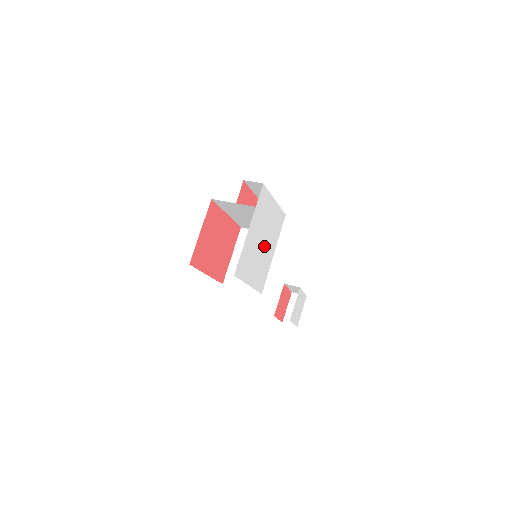
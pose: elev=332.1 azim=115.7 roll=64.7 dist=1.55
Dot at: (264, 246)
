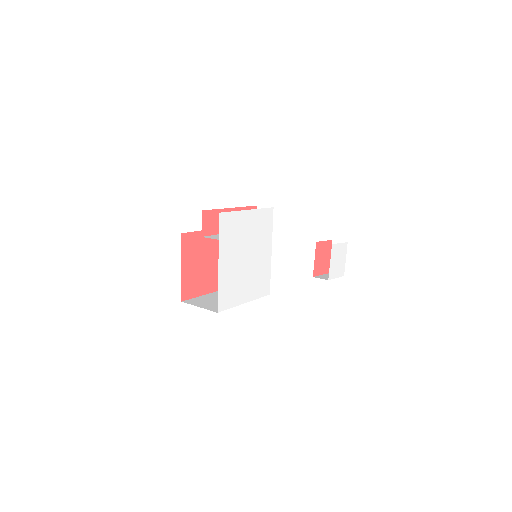
Dot at: (252, 258)
